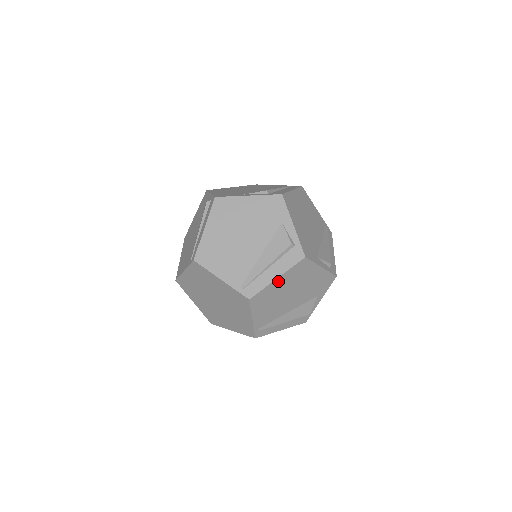
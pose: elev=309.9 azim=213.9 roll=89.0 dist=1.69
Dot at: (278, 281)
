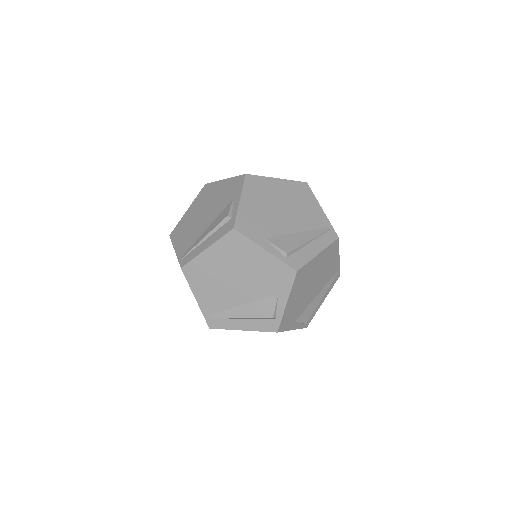
Dot at: (209, 253)
